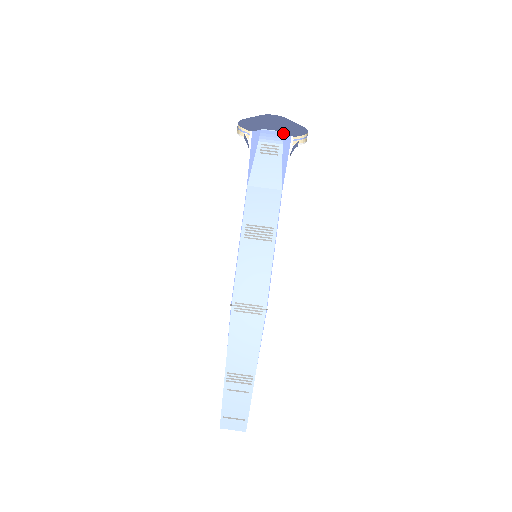
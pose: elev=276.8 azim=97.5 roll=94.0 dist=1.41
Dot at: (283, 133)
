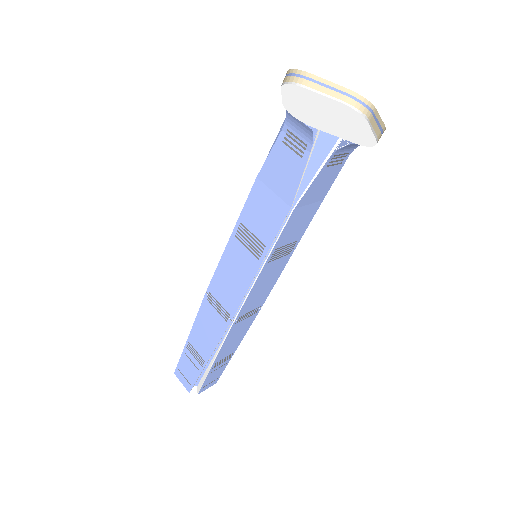
Dot at: (323, 126)
